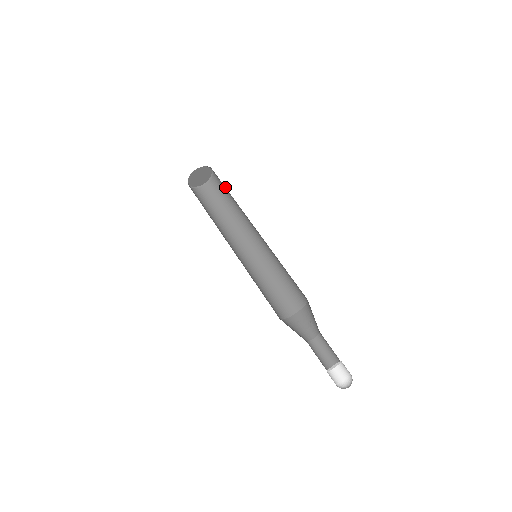
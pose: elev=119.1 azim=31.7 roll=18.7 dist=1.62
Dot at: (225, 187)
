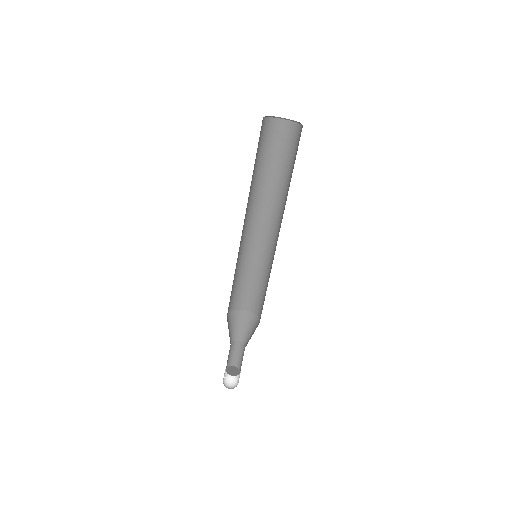
Dot at: occluded
